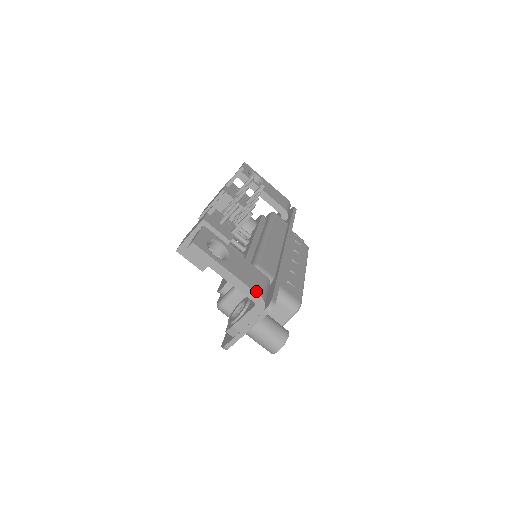
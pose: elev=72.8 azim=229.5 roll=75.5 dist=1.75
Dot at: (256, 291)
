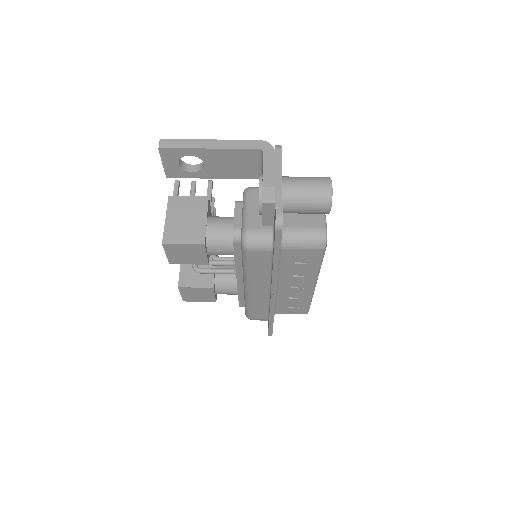
Dot at: (252, 142)
